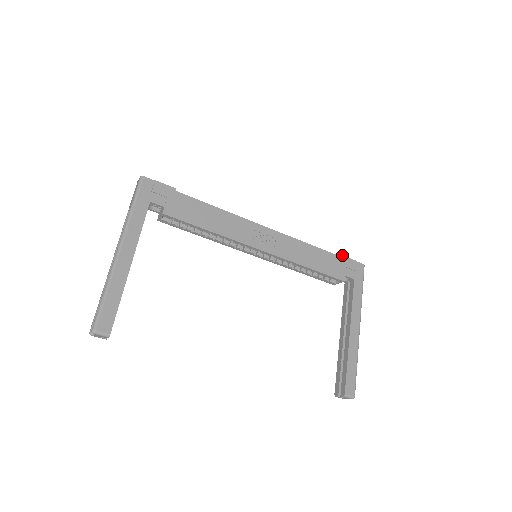
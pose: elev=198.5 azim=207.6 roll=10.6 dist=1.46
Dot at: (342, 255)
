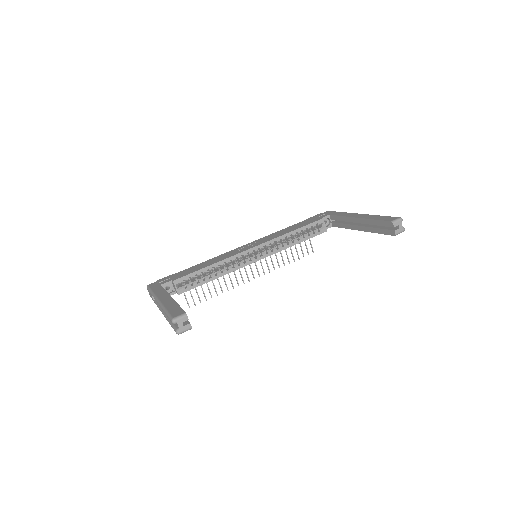
Dot at: (308, 218)
